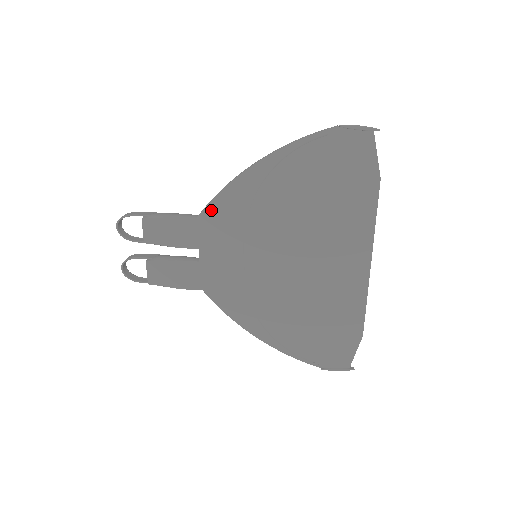
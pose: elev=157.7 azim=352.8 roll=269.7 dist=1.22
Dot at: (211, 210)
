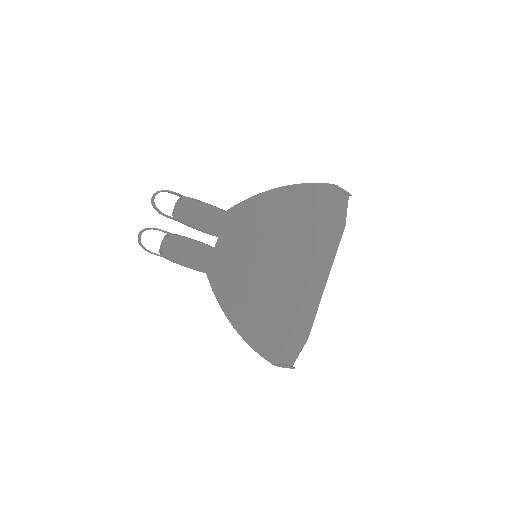
Dot at: (240, 209)
